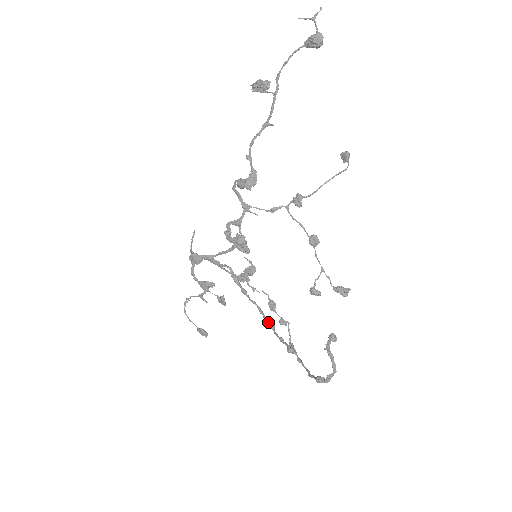
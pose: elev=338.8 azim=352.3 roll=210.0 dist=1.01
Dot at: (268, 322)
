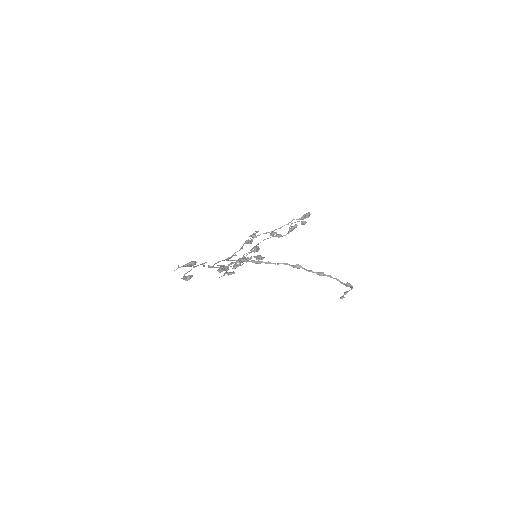
Dot at: occluded
